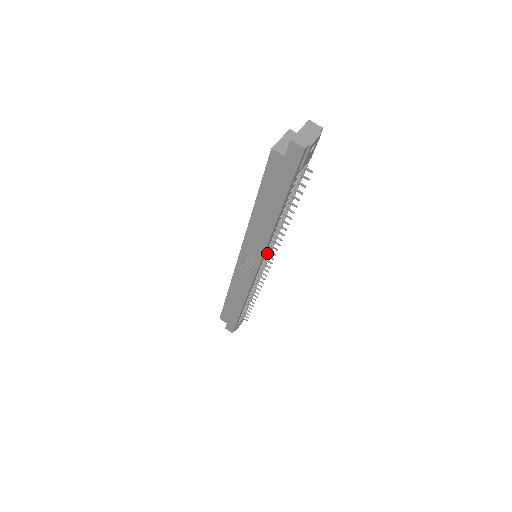
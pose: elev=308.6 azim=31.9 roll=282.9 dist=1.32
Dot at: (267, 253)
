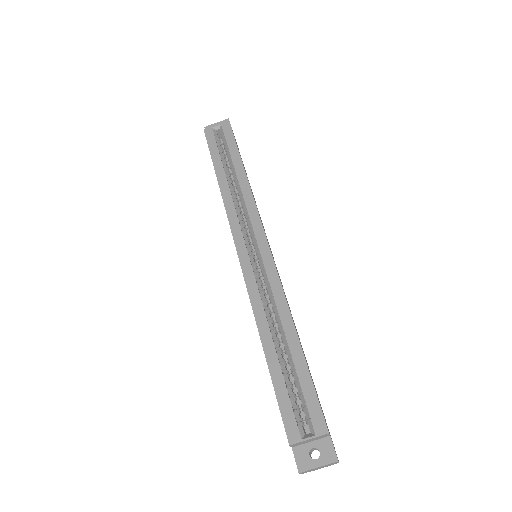
Dot at: occluded
